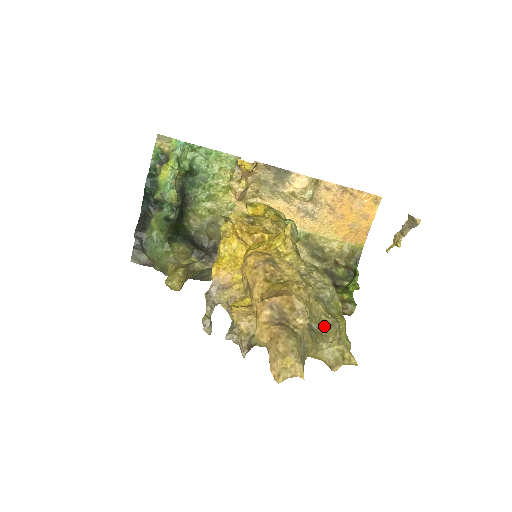
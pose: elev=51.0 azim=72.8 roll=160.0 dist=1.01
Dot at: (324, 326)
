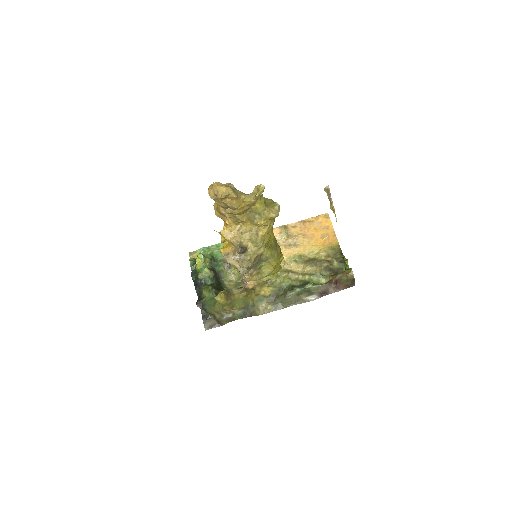
Dot at: occluded
